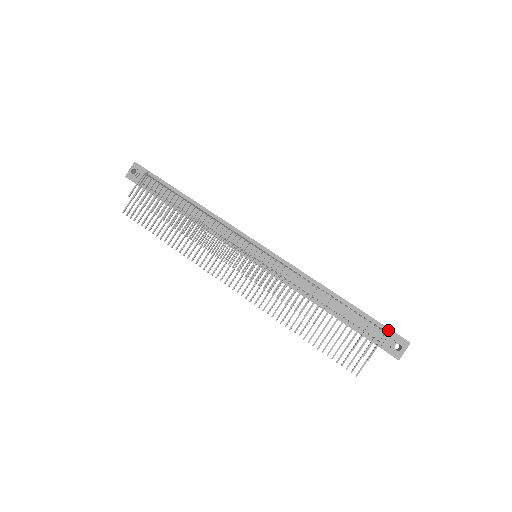
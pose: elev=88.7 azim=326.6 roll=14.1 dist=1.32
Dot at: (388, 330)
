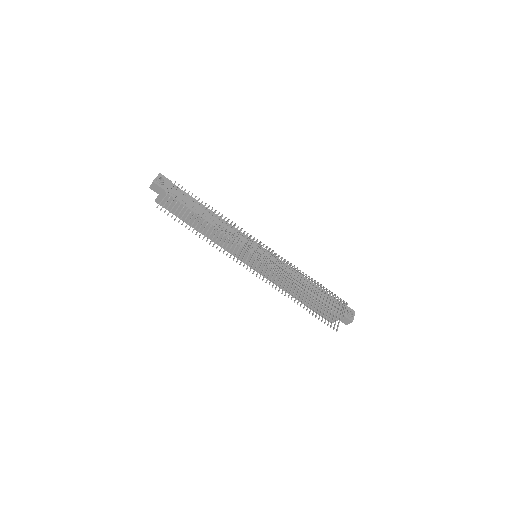
Dot at: occluded
